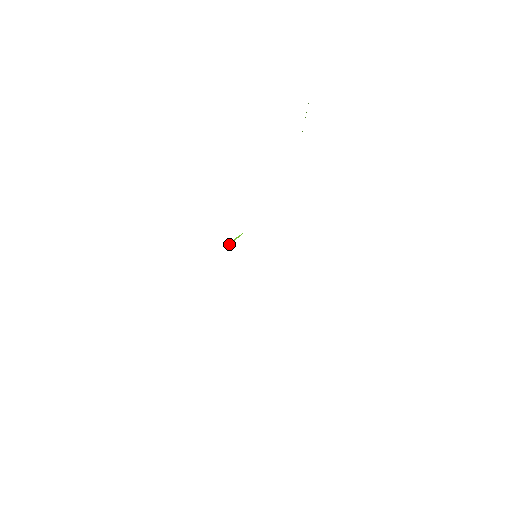
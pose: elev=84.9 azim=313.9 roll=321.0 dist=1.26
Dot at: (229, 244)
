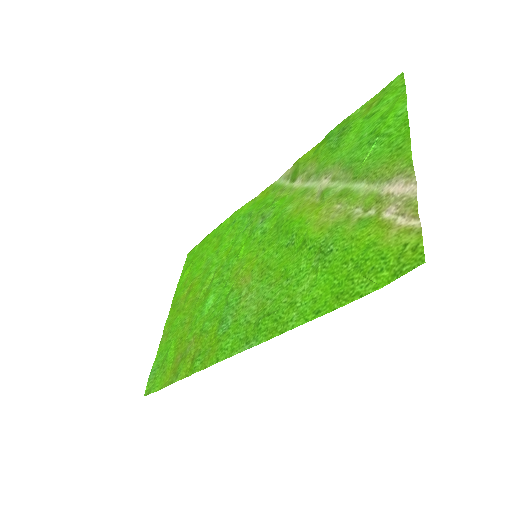
Dot at: (243, 297)
